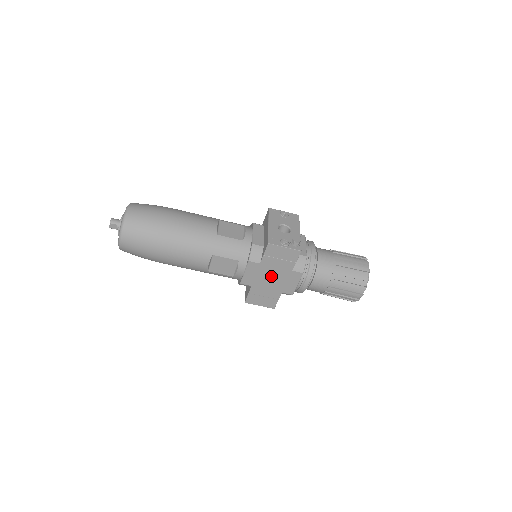
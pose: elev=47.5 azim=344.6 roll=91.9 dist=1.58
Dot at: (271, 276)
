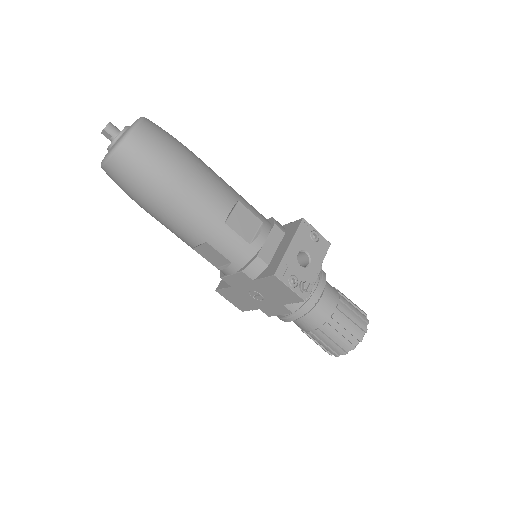
Dot at: (257, 294)
